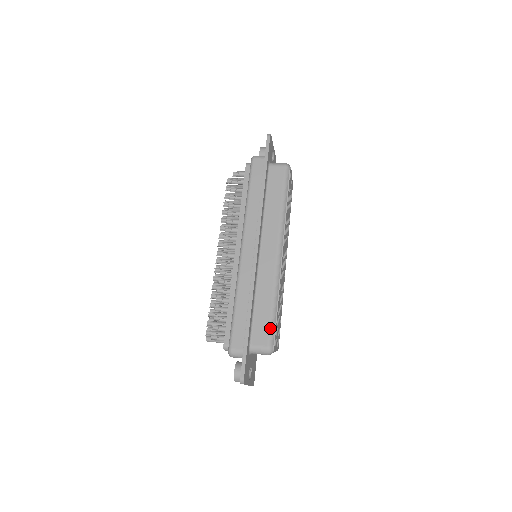
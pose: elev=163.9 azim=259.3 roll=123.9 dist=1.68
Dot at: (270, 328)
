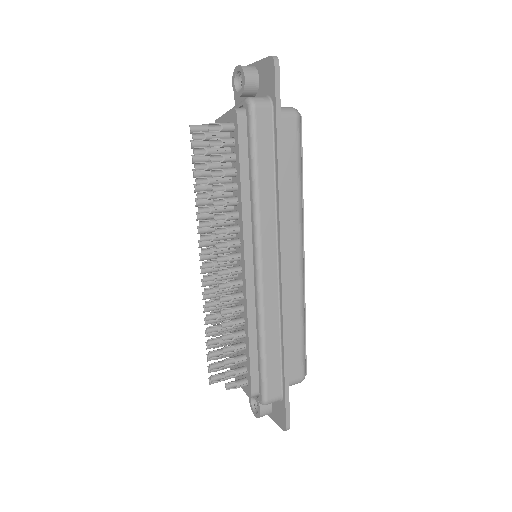
Dot at: (303, 356)
